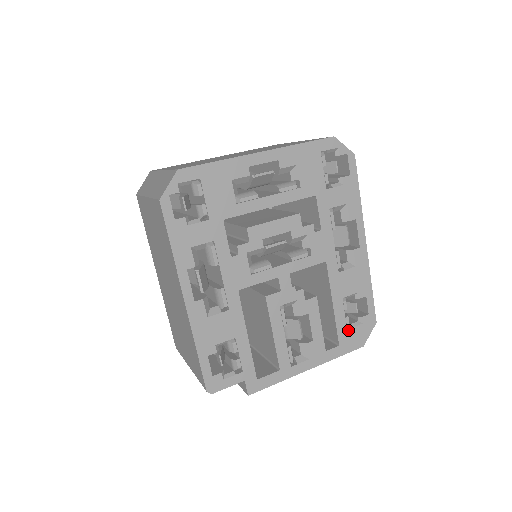
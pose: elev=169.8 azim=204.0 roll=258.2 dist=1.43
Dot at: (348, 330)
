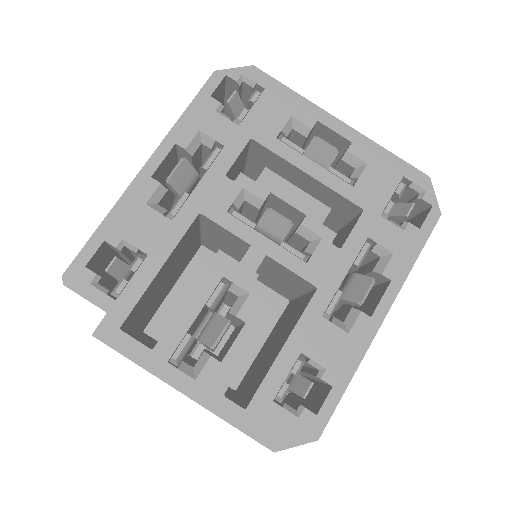
Dot at: (274, 403)
